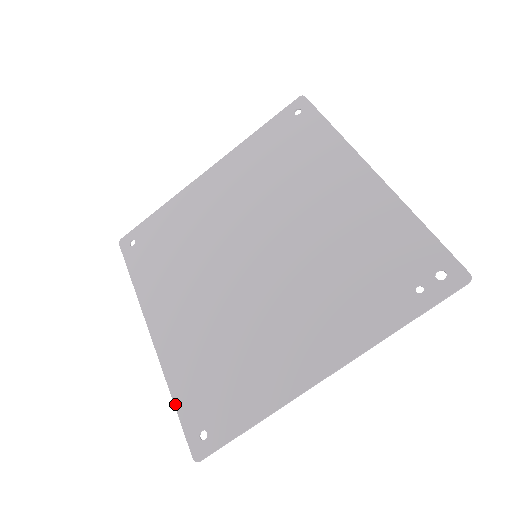
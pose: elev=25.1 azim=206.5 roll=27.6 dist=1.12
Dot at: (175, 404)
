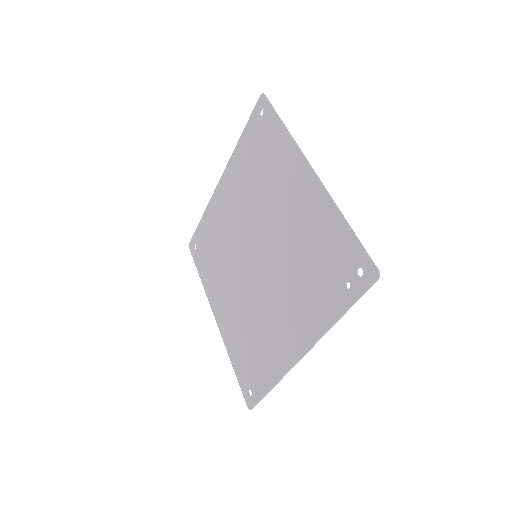
Dot at: (234, 370)
